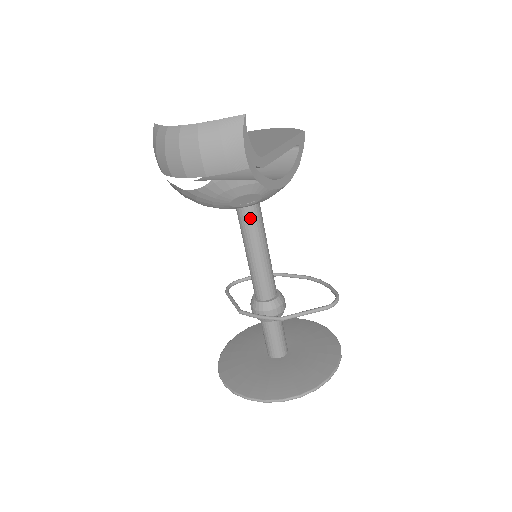
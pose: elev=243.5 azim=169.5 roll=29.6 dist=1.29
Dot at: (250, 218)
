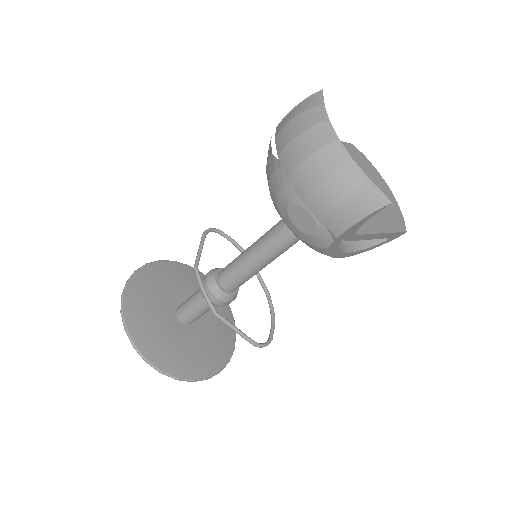
Dot at: (288, 235)
